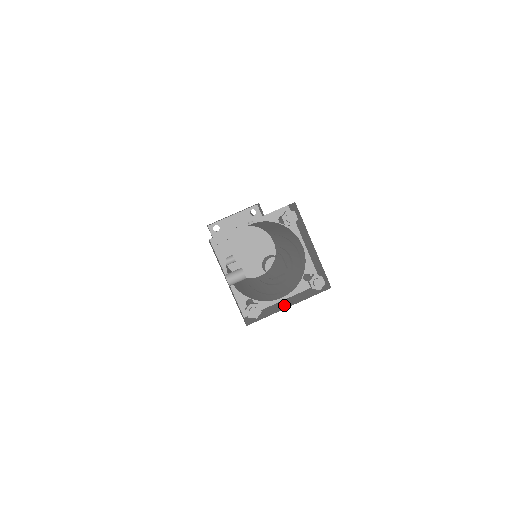
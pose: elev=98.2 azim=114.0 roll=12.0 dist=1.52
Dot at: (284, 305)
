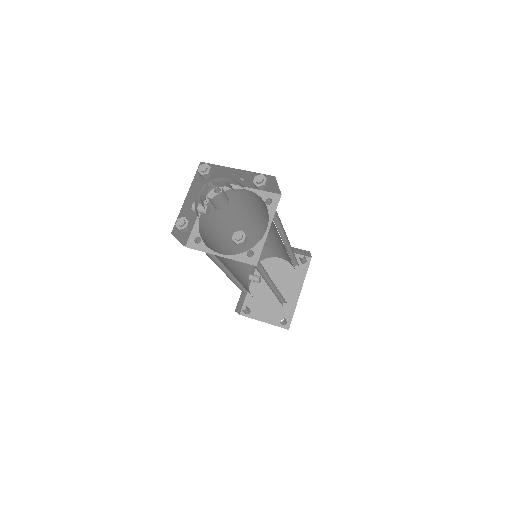
Dot at: occluded
